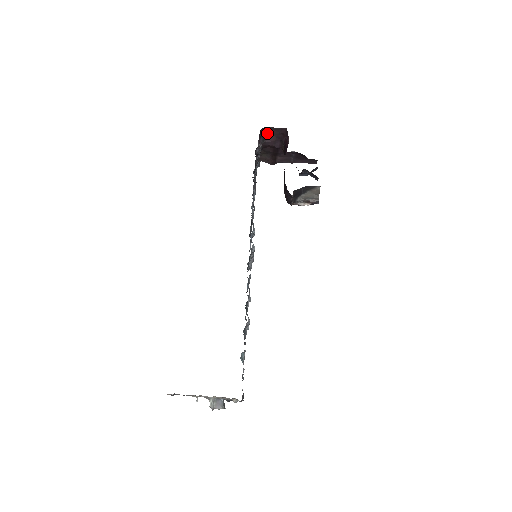
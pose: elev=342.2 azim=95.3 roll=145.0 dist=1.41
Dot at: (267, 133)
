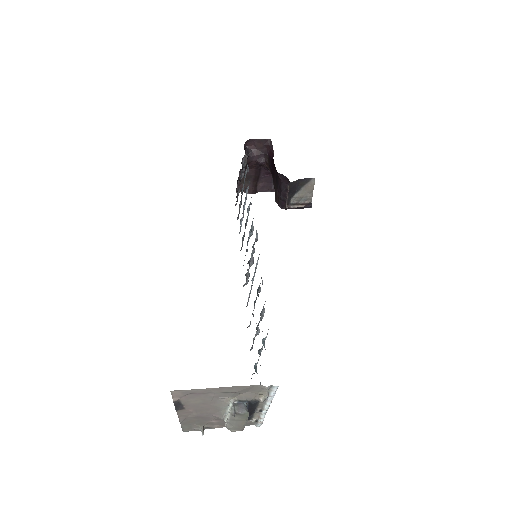
Dot at: (251, 147)
